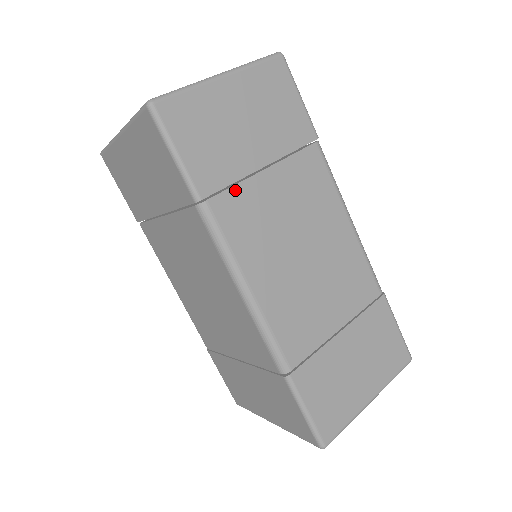
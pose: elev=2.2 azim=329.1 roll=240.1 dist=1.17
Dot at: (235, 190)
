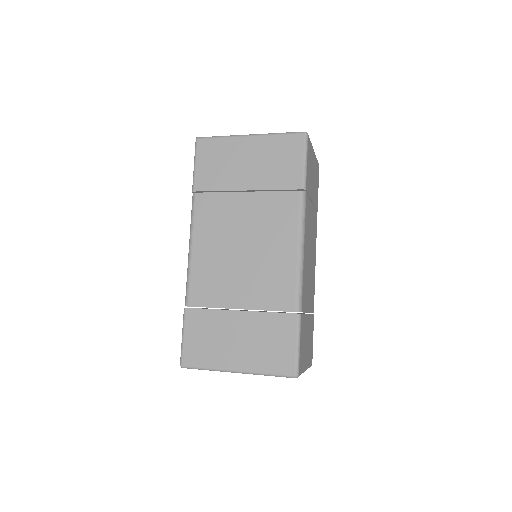
Dot at: (309, 200)
